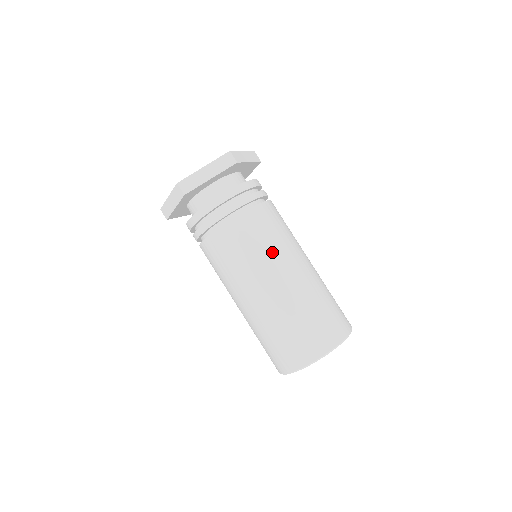
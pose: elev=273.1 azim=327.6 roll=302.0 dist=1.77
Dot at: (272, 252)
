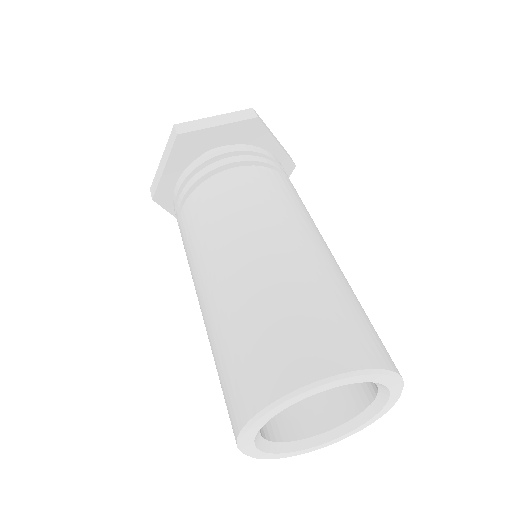
Dot at: (275, 211)
